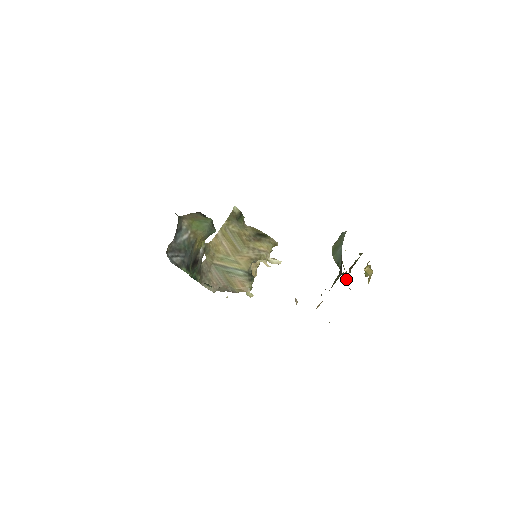
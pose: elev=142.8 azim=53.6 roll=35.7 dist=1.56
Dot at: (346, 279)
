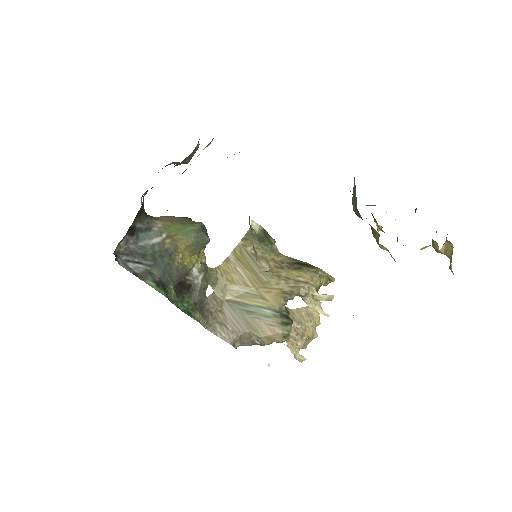
Dot at: (377, 236)
